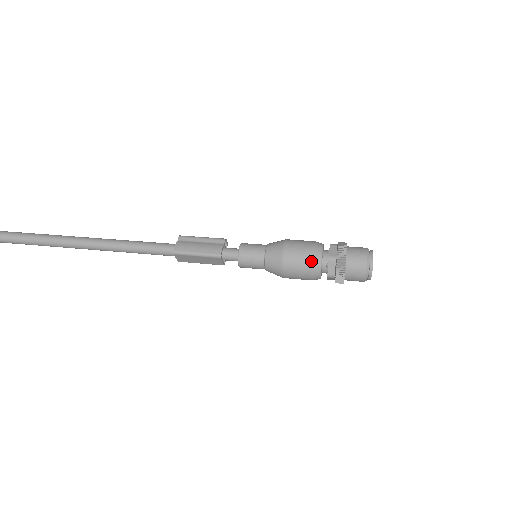
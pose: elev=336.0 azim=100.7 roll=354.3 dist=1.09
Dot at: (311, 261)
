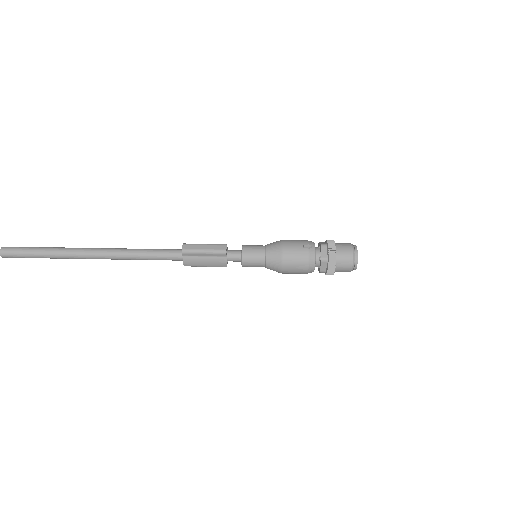
Dot at: occluded
